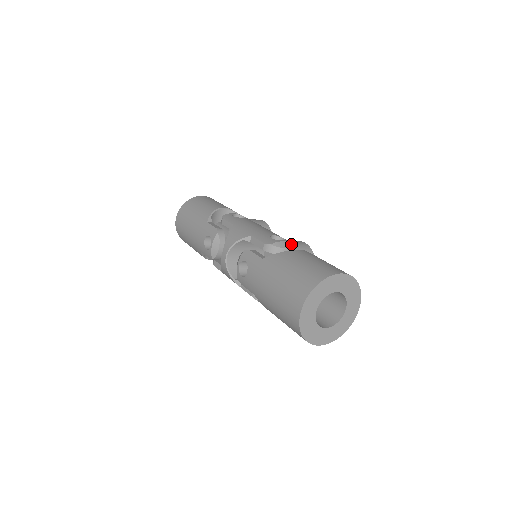
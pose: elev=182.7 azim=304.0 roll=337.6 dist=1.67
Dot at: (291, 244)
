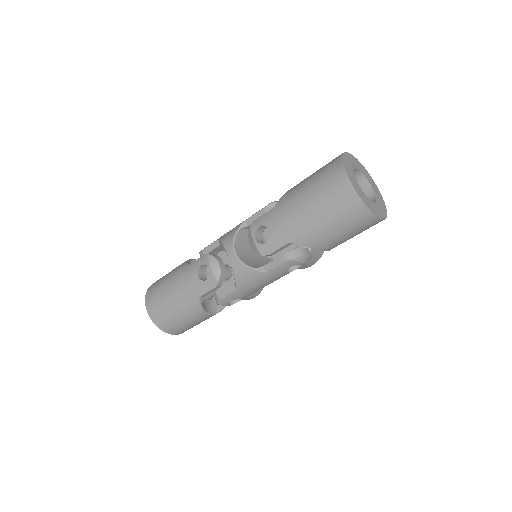
Dot at: occluded
